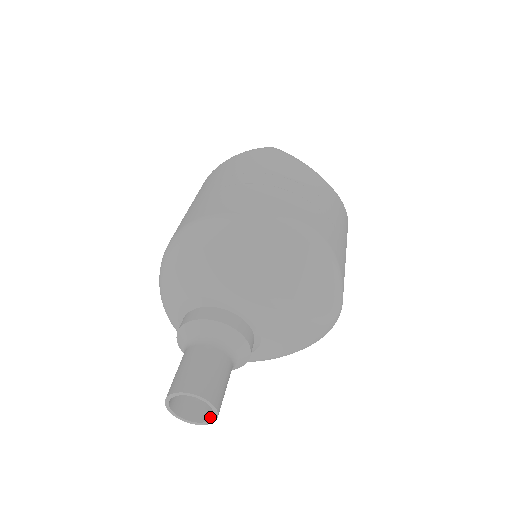
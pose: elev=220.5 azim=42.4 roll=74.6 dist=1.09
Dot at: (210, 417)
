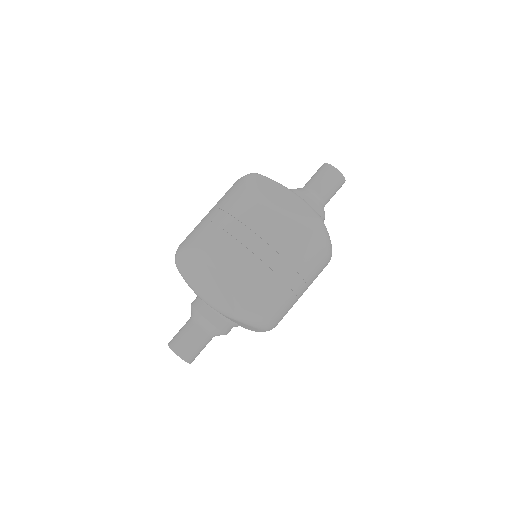
Dot at: (189, 360)
